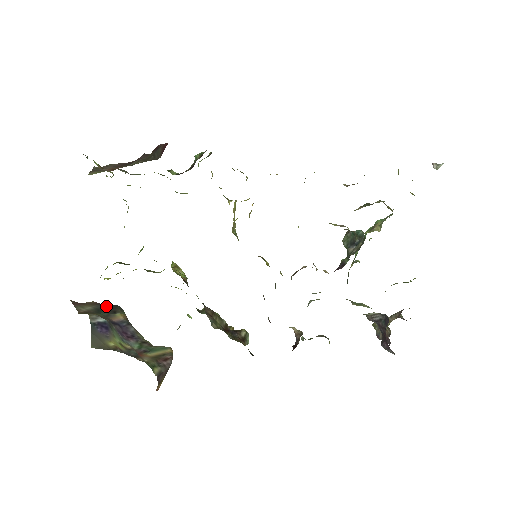
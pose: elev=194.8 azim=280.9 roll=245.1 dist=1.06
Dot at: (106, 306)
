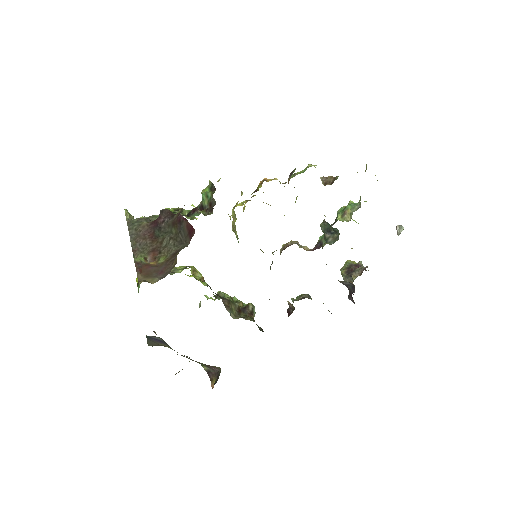
Dot at: occluded
